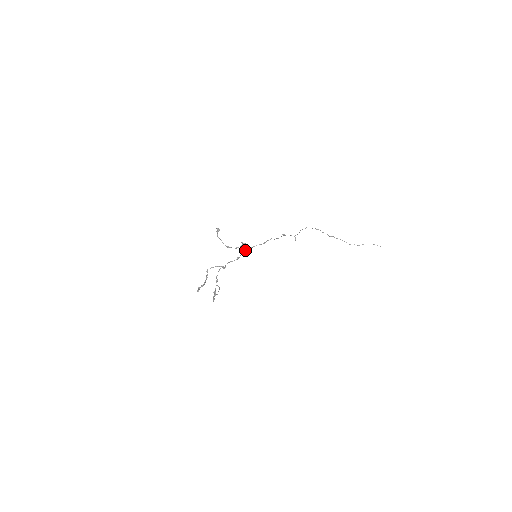
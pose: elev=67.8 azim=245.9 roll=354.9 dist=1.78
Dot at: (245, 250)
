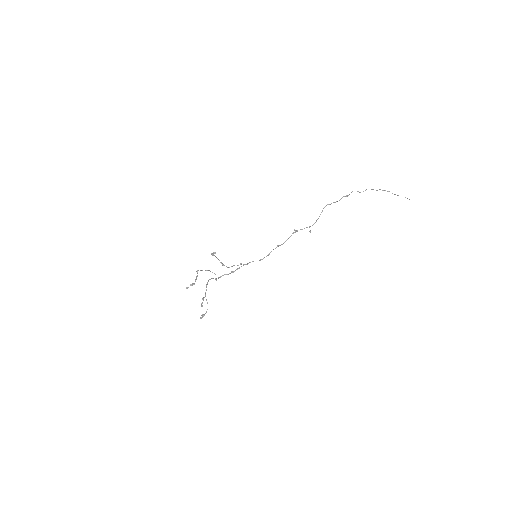
Dot at: (243, 265)
